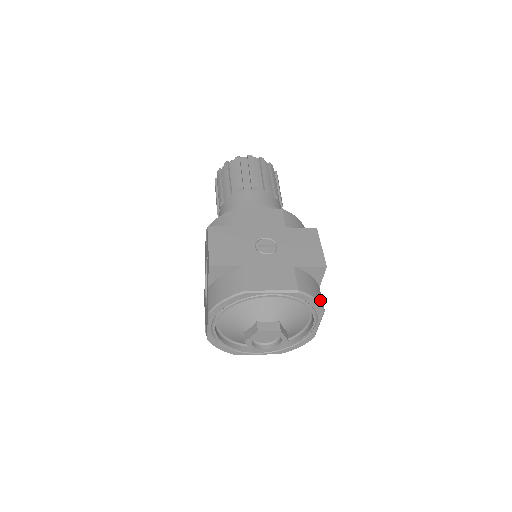
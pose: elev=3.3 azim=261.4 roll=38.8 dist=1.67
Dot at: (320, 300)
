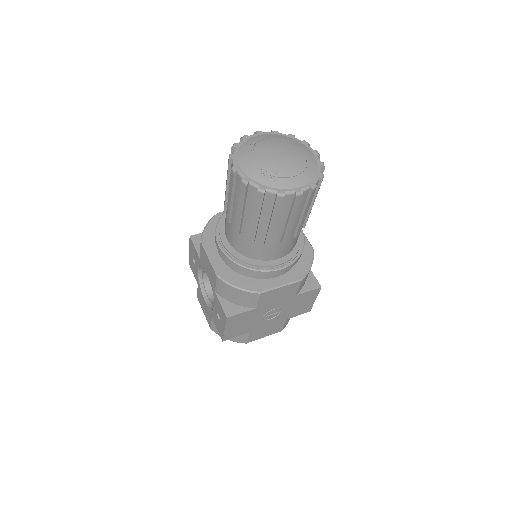
Dot at: occluded
